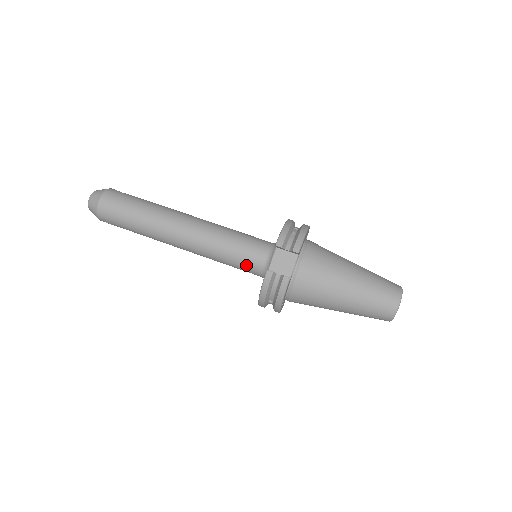
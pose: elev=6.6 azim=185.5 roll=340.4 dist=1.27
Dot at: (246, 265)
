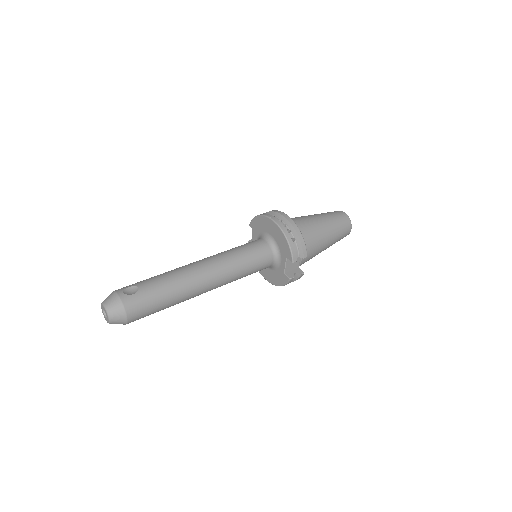
Dot at: occluded
